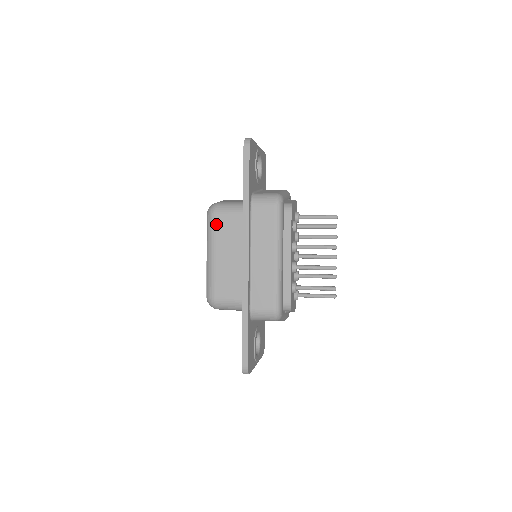
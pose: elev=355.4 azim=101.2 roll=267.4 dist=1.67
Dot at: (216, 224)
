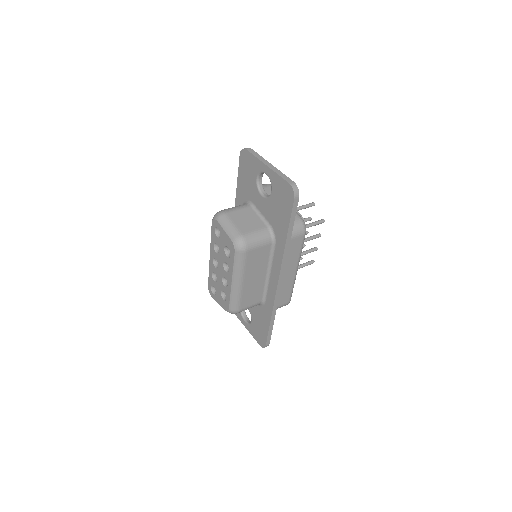
Dot at: (247, 258)
